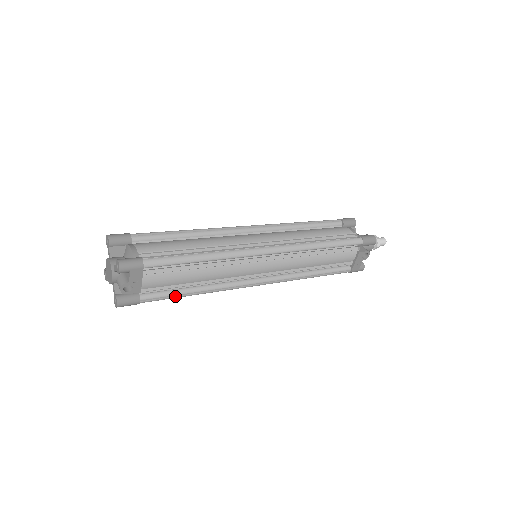
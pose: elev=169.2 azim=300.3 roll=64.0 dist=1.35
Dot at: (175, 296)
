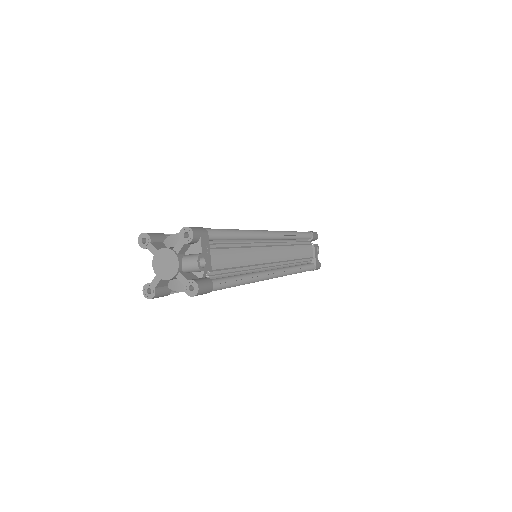
Dot at: (233, 281)
